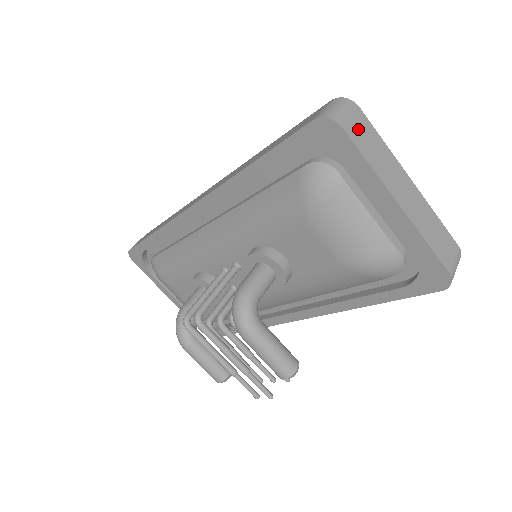
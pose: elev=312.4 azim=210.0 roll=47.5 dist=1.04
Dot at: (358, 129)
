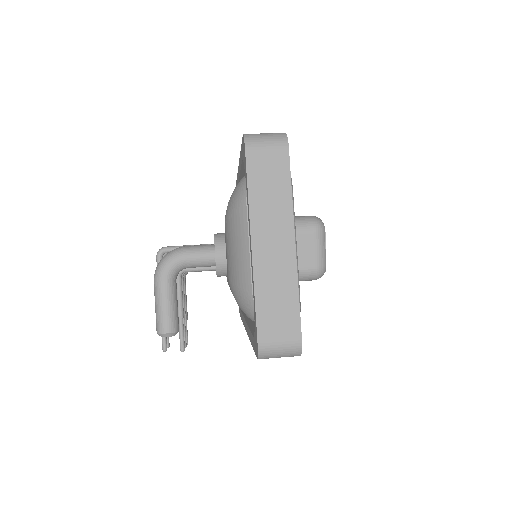
Dot at: (266, 162)
